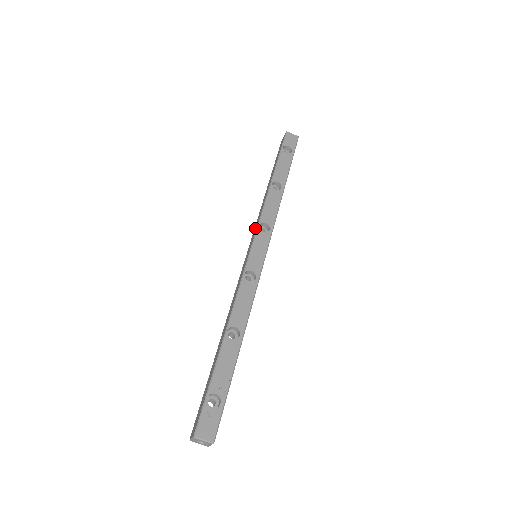
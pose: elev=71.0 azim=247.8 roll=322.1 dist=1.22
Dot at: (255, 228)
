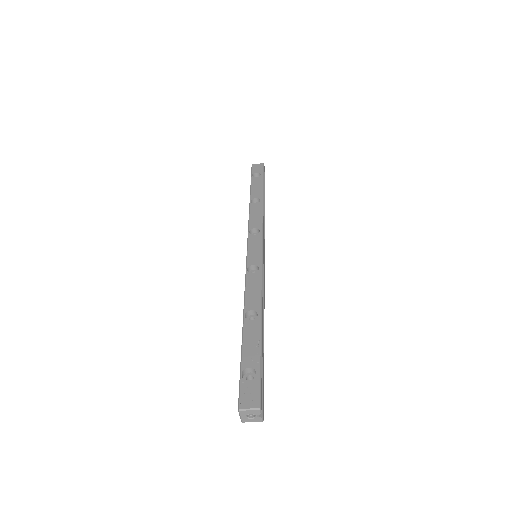
Dot at: occluded
